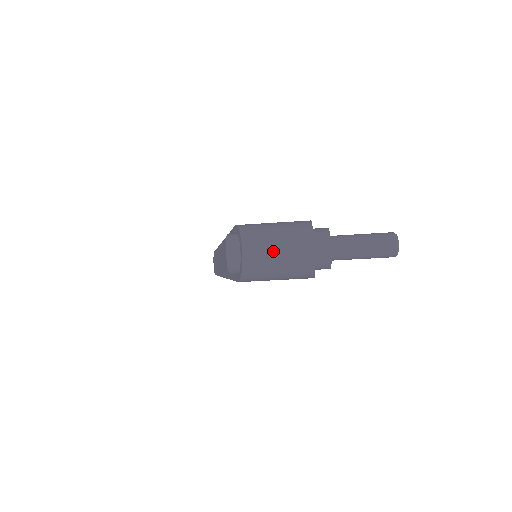
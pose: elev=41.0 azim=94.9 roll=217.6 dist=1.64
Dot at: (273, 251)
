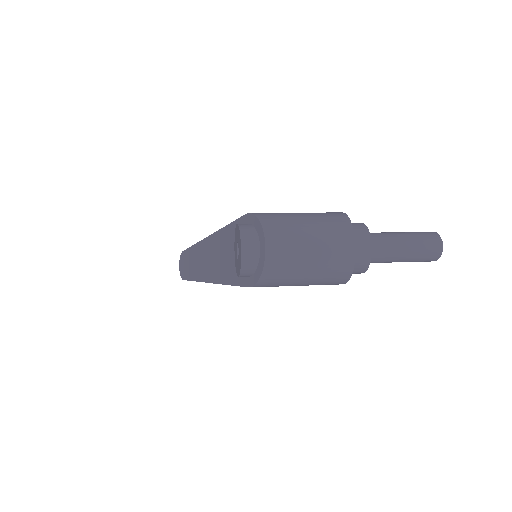
Dot at: (305, 247)
